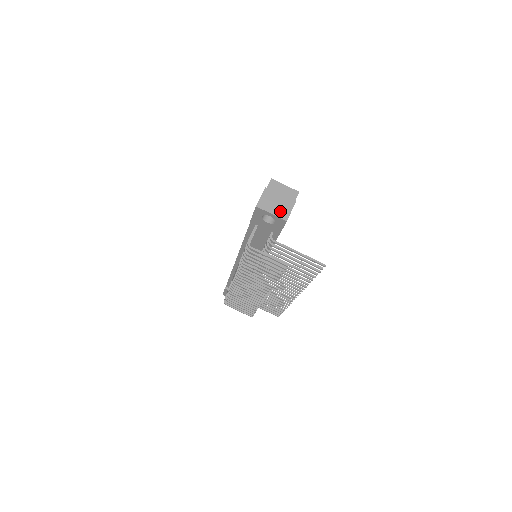
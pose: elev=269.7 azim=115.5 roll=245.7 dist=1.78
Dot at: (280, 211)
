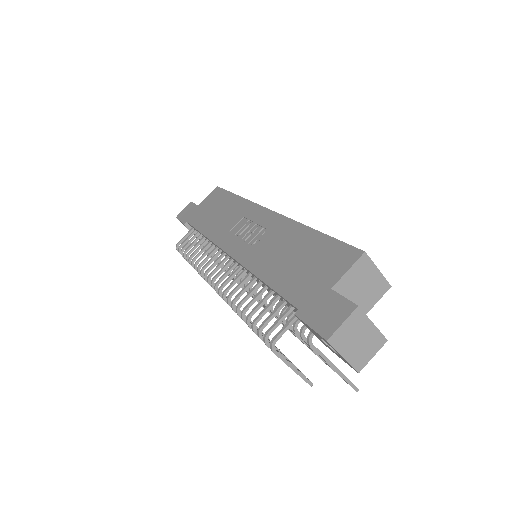
Dot at: (358, 354)
